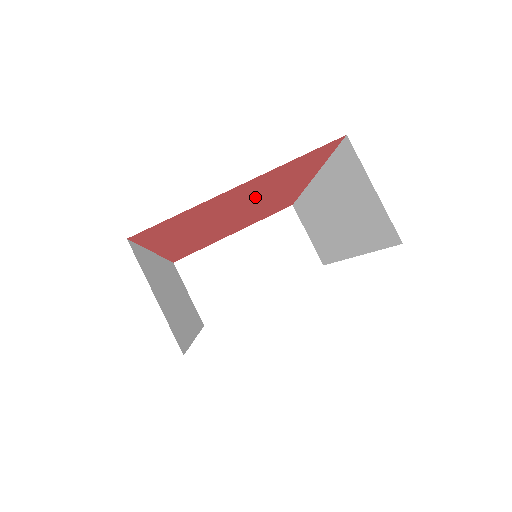
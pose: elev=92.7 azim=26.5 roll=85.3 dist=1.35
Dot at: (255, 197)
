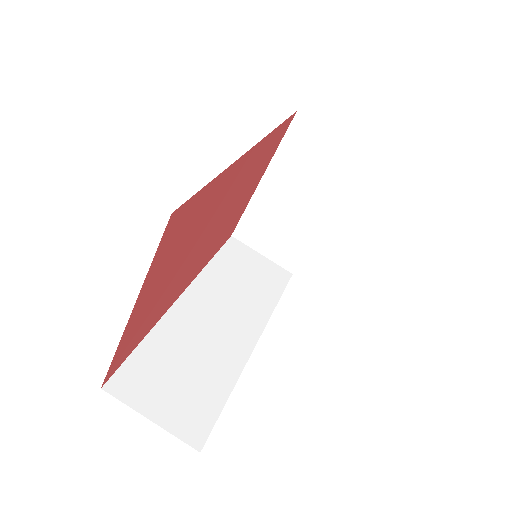
Dot at: (193, 241)
